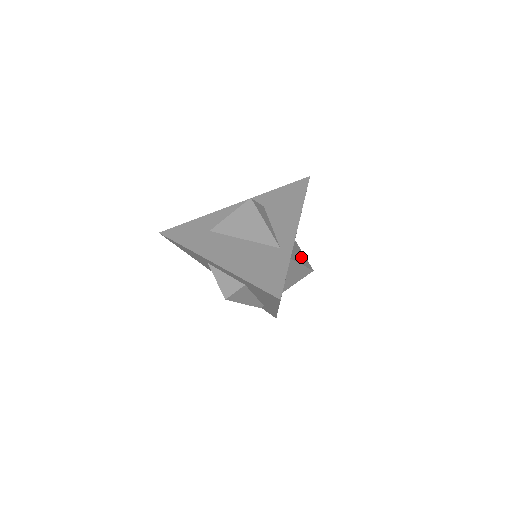
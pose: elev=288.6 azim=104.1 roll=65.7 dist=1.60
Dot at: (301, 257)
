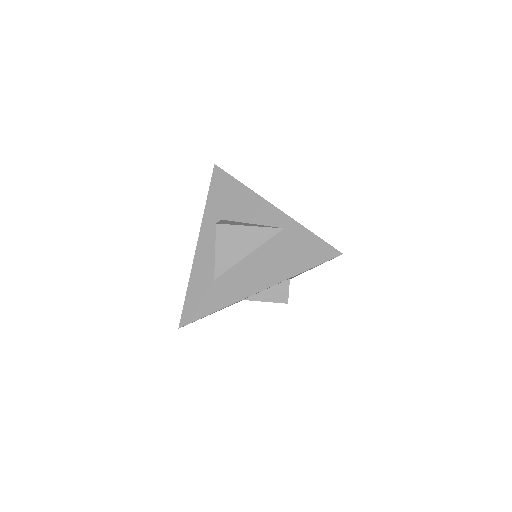
Dot at: occluded
